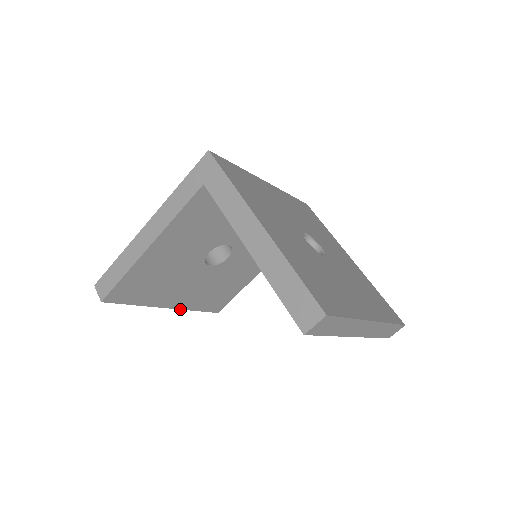
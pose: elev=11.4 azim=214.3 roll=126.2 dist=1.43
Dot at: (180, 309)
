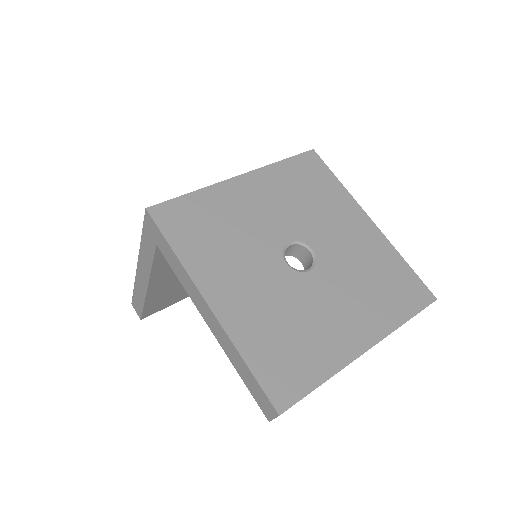
Dot at: occluded
